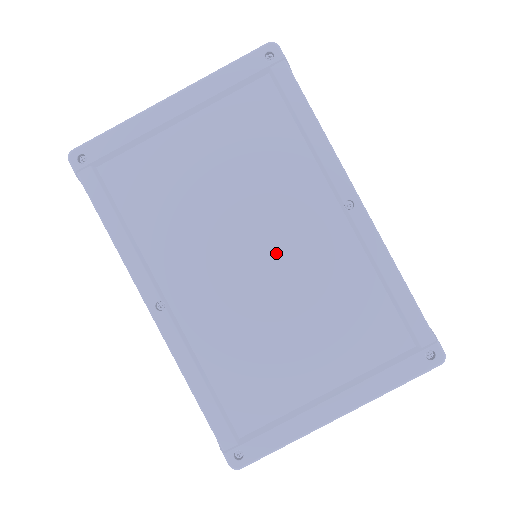
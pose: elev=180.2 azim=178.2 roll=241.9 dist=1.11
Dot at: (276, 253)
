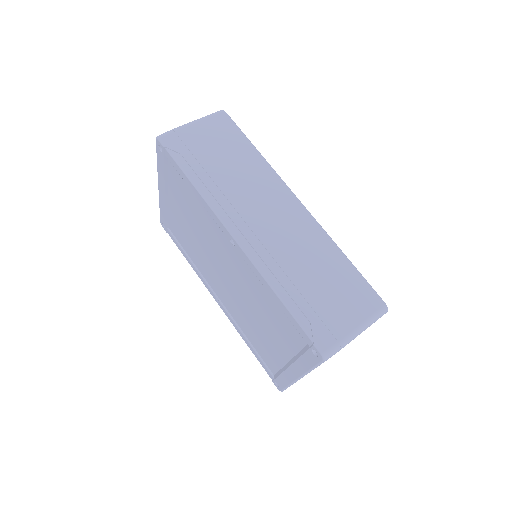
Dot at: (229, 273)
